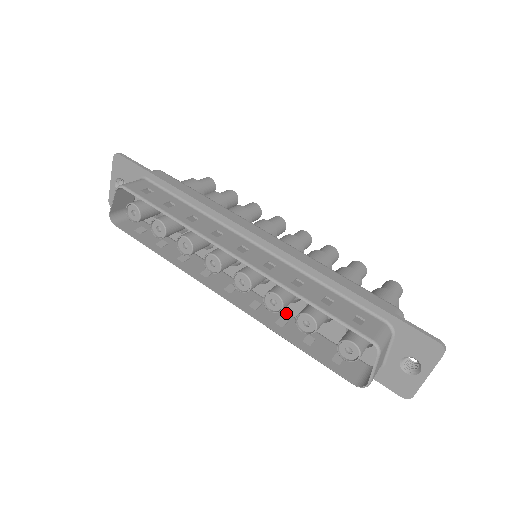
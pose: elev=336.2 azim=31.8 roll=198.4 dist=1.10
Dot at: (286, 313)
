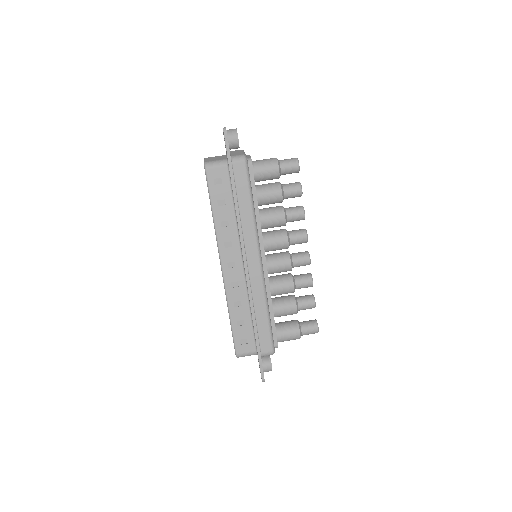
Dot at: occluded
